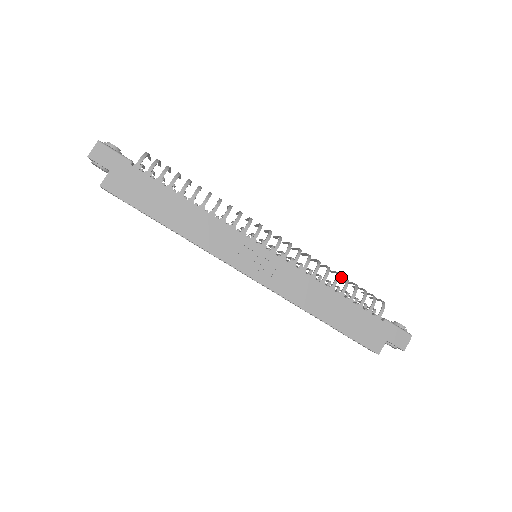
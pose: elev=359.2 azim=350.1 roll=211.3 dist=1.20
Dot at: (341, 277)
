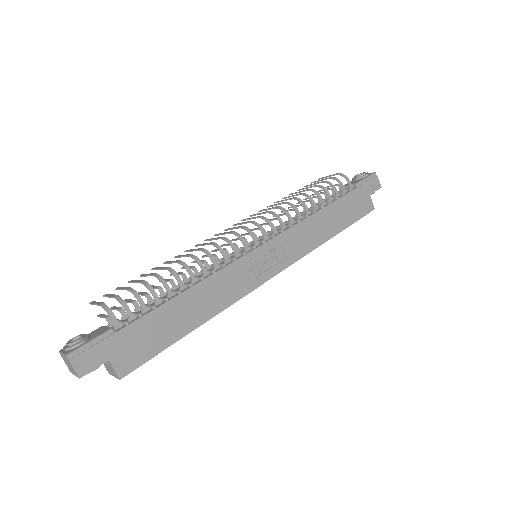
Dot at: occluded
